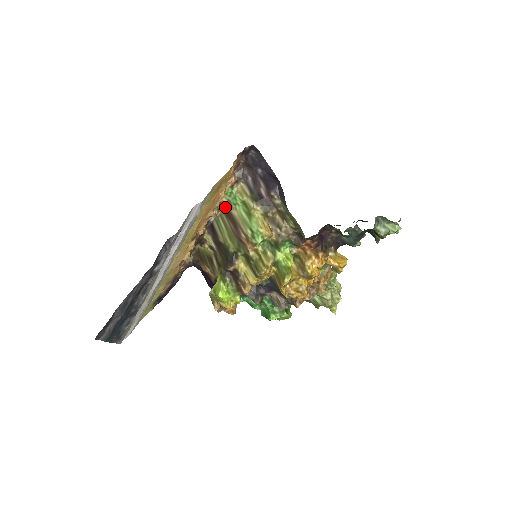
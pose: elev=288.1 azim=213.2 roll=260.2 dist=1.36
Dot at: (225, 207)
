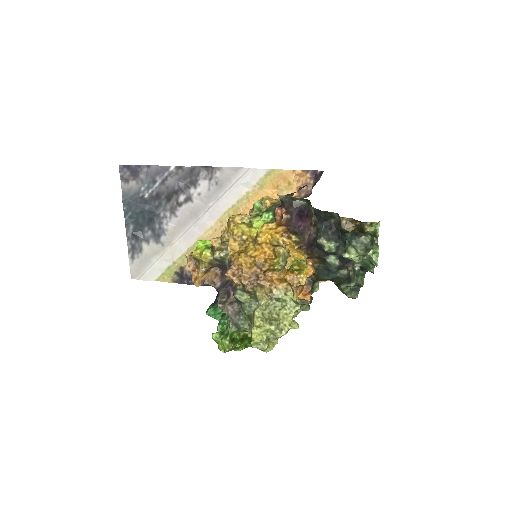
Dot at: occluded
